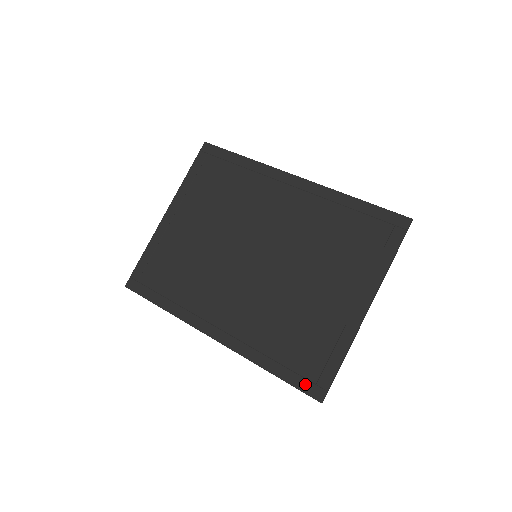
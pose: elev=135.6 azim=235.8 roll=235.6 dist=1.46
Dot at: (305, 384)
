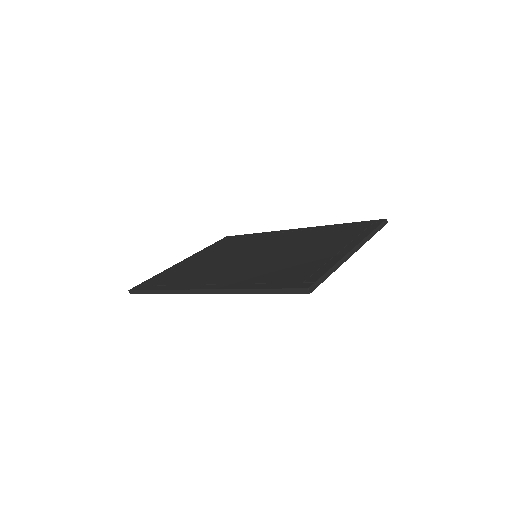
Dot at: (292, 285)
